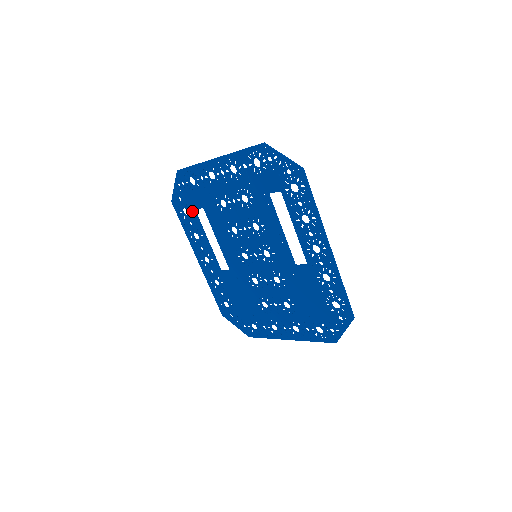
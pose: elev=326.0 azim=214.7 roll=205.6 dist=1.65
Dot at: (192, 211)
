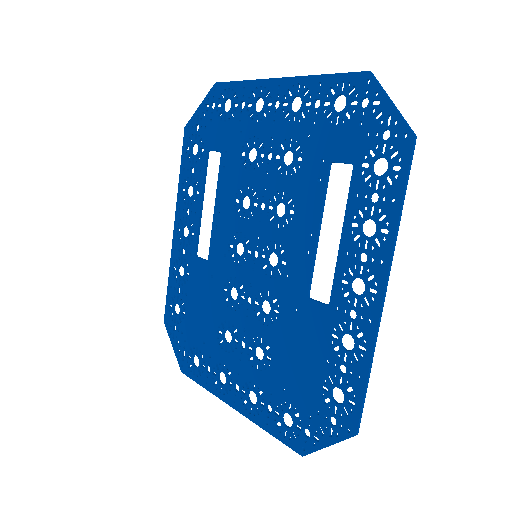
Dot at: (204, 151)
